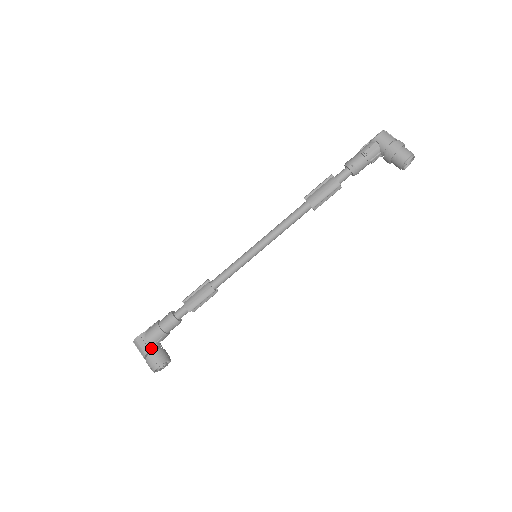
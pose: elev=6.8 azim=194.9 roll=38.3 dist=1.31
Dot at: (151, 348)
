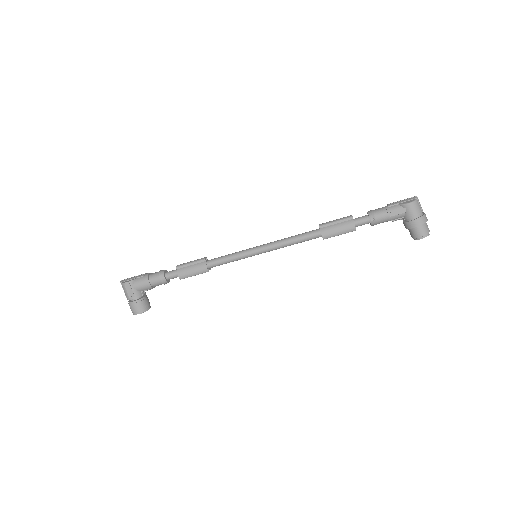
Dot at: (136, 296)
